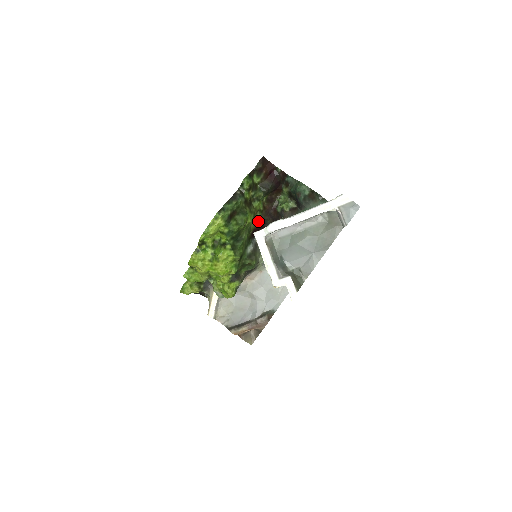
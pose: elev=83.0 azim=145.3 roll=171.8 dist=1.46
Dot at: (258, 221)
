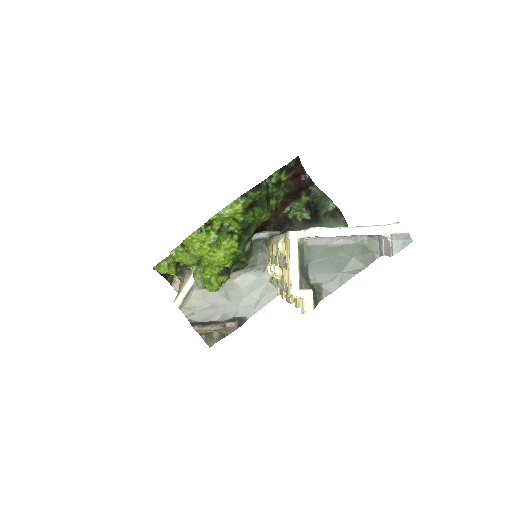
Dot at: (264, 220)
